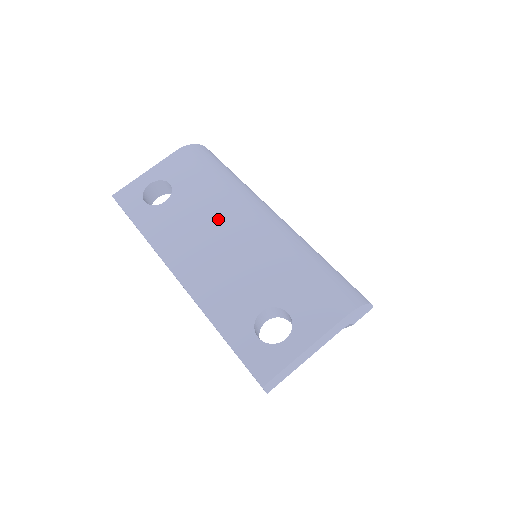
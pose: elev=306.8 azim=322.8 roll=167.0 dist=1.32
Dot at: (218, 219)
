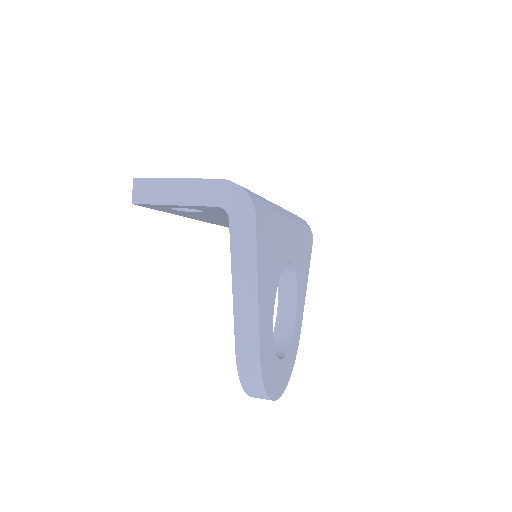
Dot at: occluded
